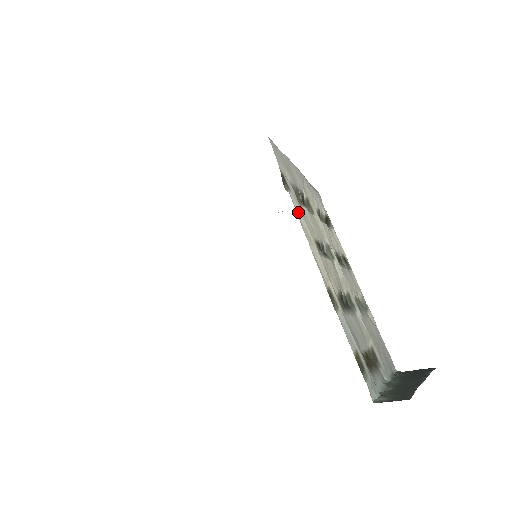
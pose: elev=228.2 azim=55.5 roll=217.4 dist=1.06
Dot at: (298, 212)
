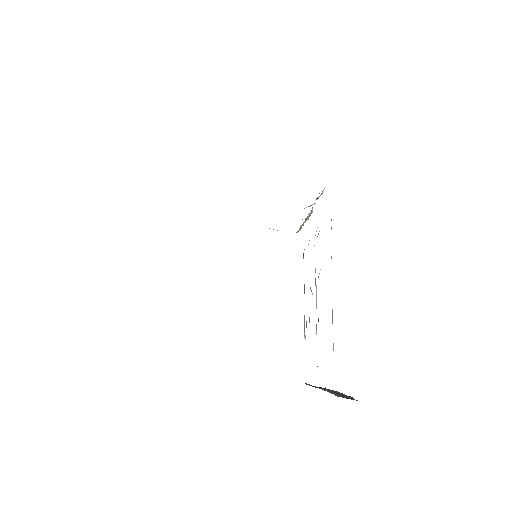
Dot at: occluded
